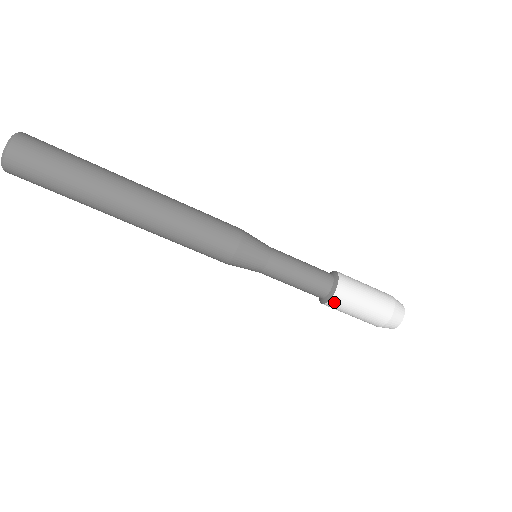
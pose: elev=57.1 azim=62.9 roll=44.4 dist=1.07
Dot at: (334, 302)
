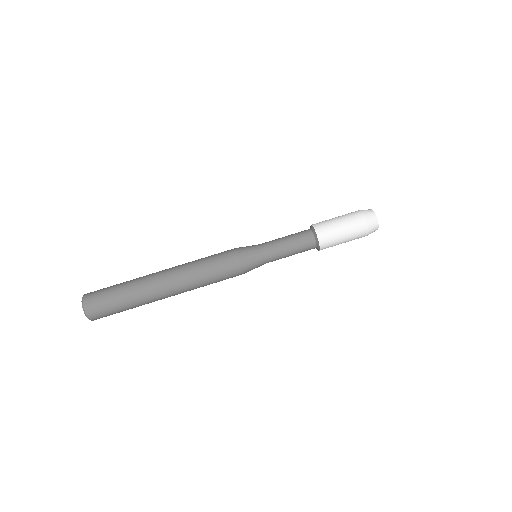
Dot at: (321, 235)
